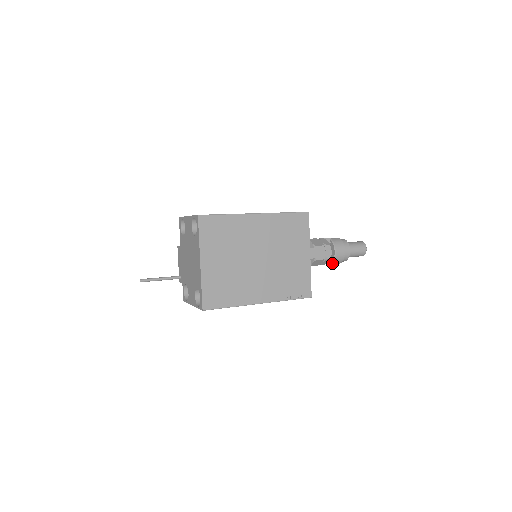
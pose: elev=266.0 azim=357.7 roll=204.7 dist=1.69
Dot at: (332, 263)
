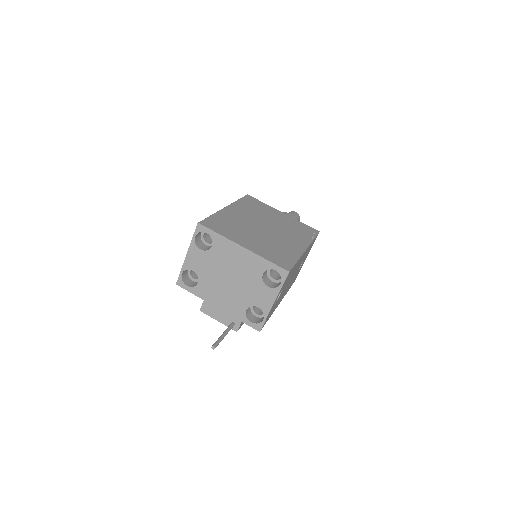
Dot at: occluded
